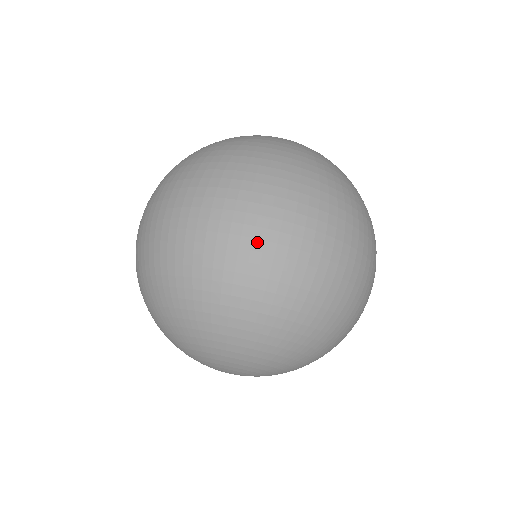
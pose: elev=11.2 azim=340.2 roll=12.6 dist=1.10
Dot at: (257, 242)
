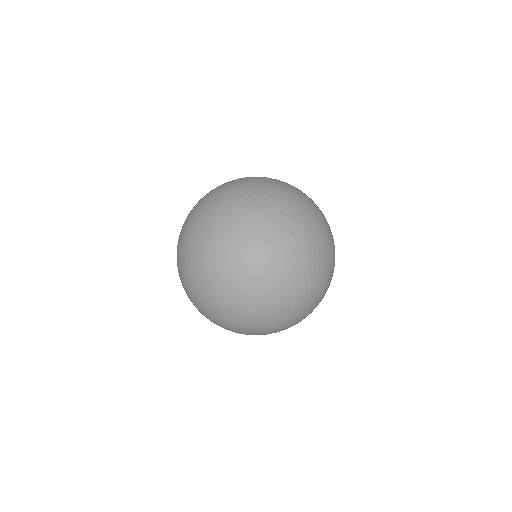
Dot at: (267, 210)
